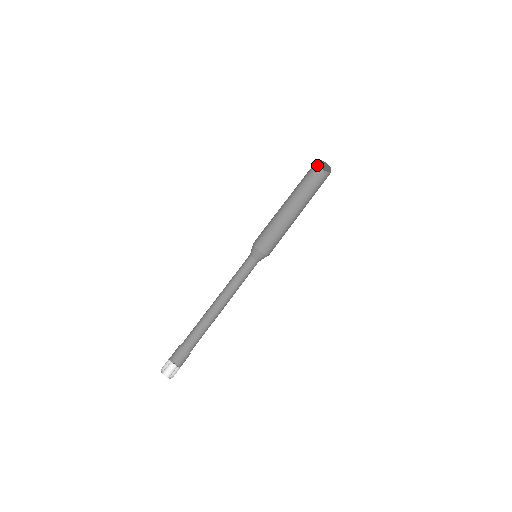
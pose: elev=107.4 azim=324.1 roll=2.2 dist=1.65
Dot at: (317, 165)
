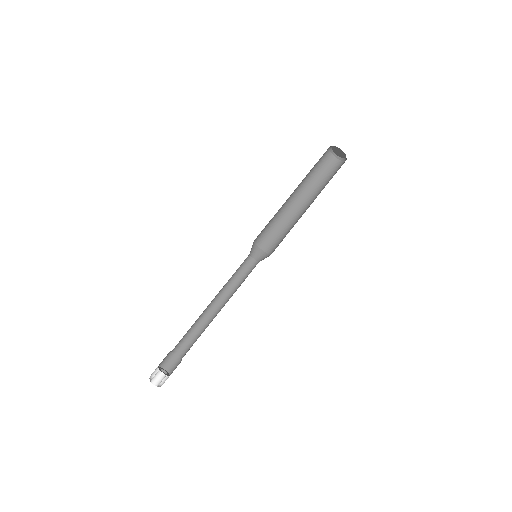
Dot at: (334, 154)
